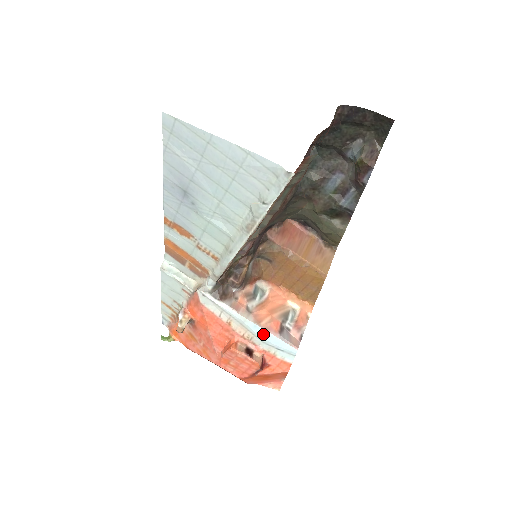
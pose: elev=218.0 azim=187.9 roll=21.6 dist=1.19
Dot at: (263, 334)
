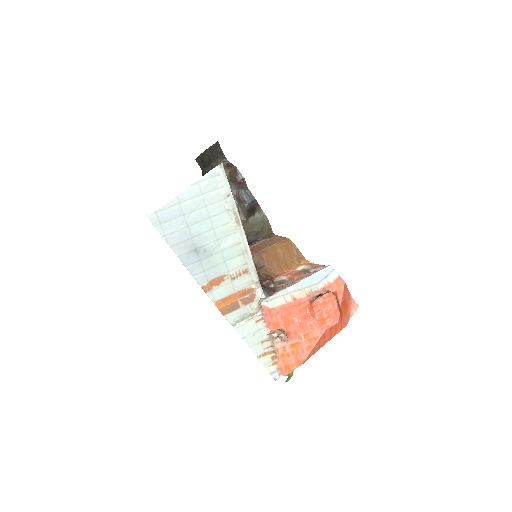
Dot at: (311, 280)
